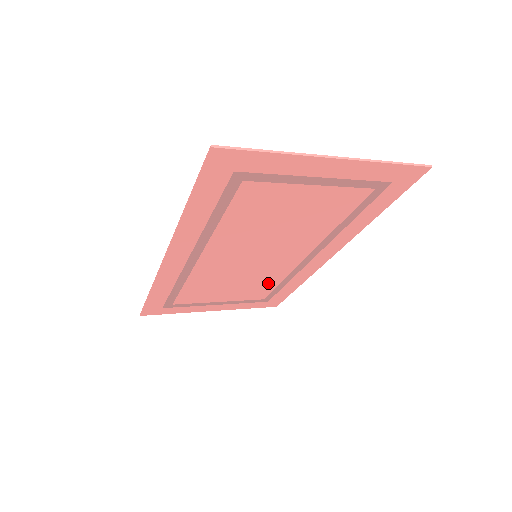
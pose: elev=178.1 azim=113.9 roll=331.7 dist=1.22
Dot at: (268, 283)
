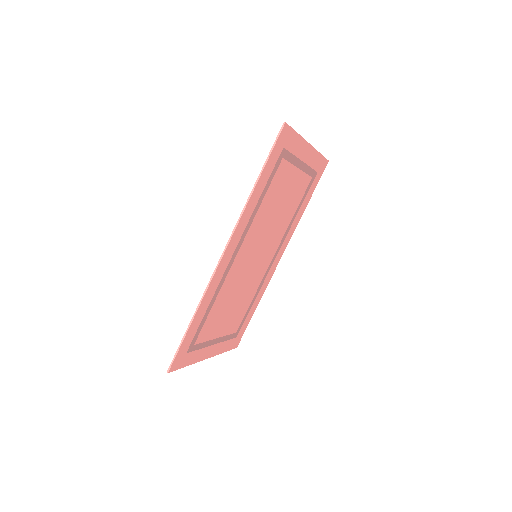
Dot at: (247, 302)
